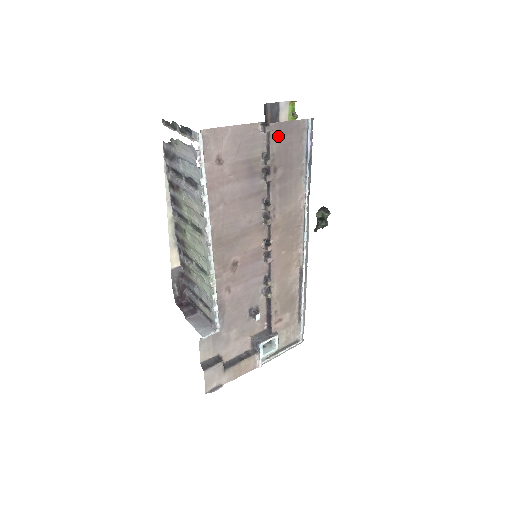
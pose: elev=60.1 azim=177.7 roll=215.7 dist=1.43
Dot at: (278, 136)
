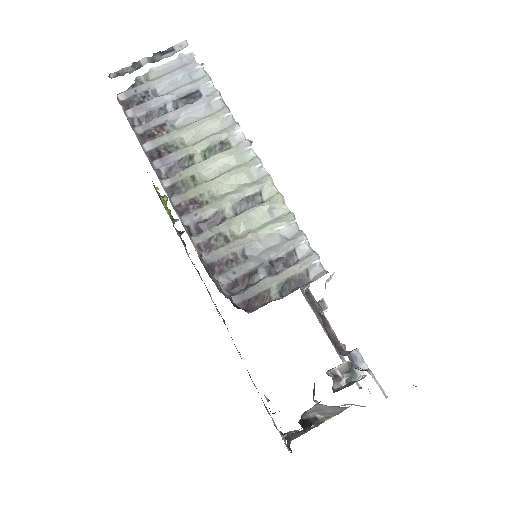
Dot at: occluded
